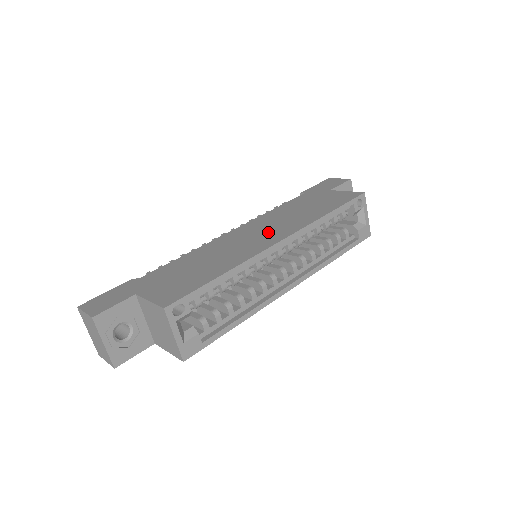
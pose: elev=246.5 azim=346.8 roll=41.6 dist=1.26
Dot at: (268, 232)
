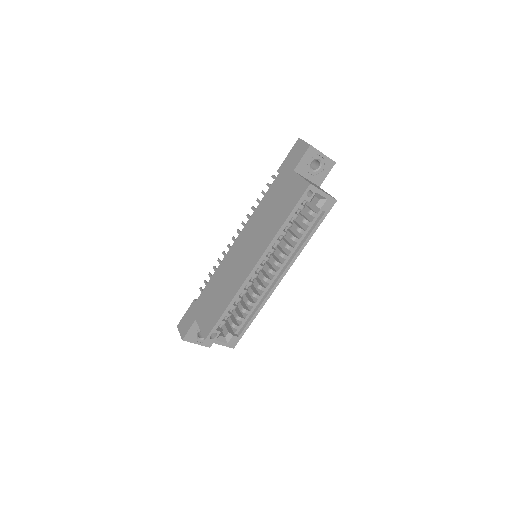
Dot at: (251, 250)
